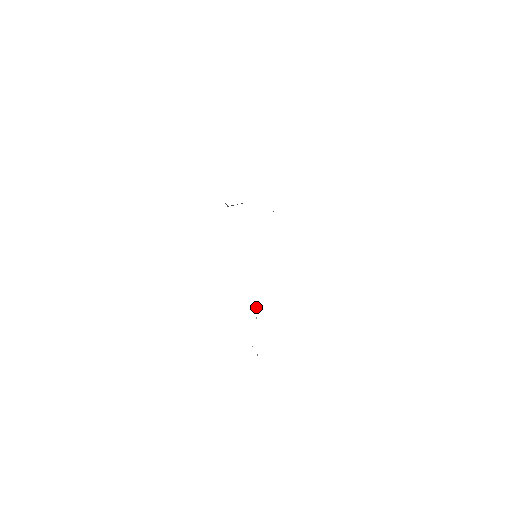
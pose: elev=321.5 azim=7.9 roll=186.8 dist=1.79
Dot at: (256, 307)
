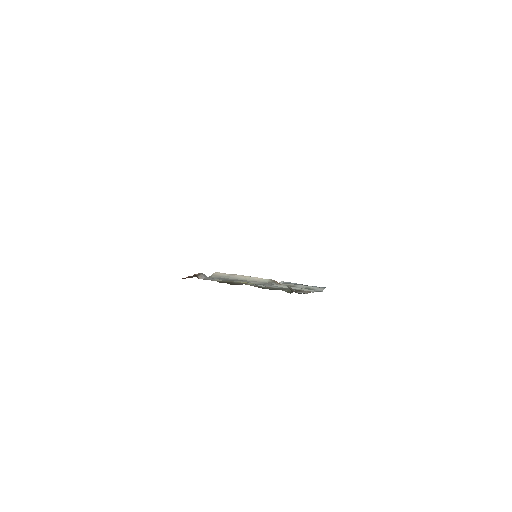
Dot at: occluded
